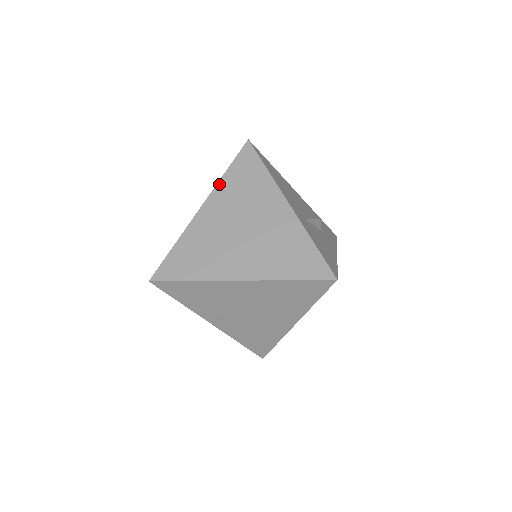
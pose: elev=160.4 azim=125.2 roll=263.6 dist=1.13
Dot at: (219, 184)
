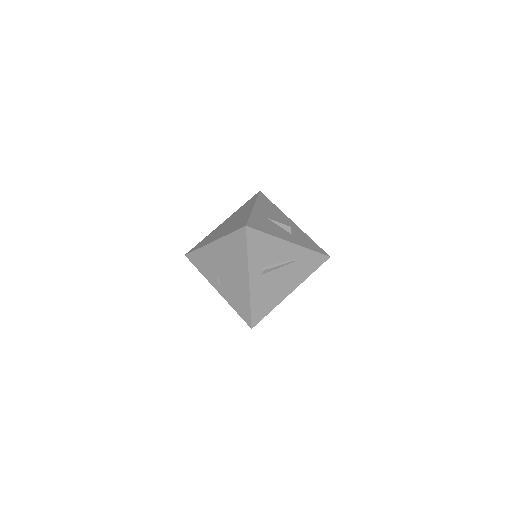
Dot at: (236, 211)
